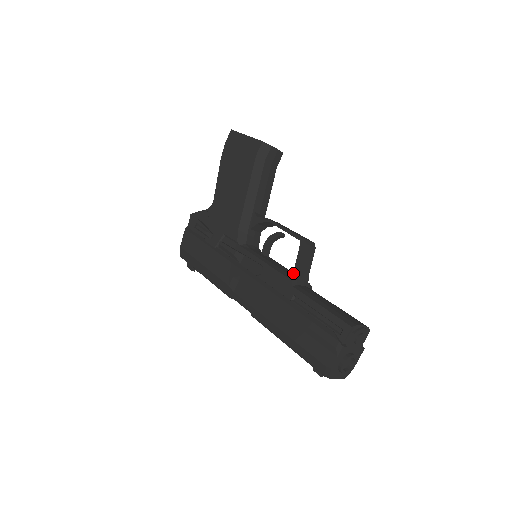
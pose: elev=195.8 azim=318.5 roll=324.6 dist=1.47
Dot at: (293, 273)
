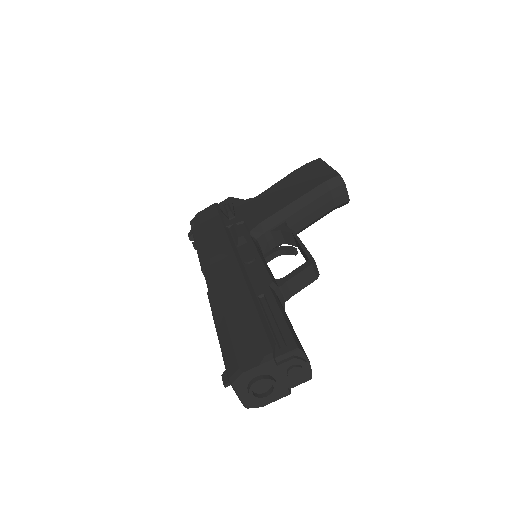
Dot at: (279, 280)
